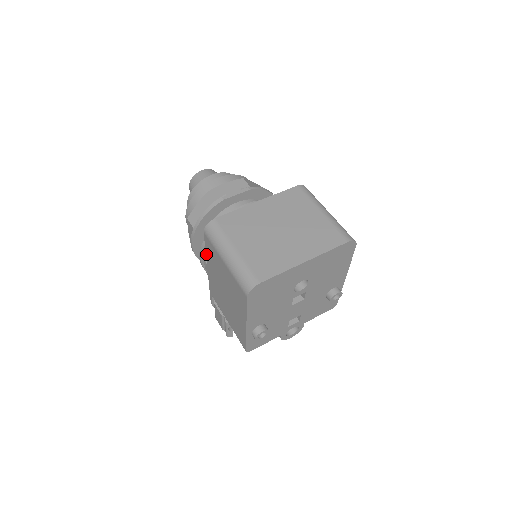
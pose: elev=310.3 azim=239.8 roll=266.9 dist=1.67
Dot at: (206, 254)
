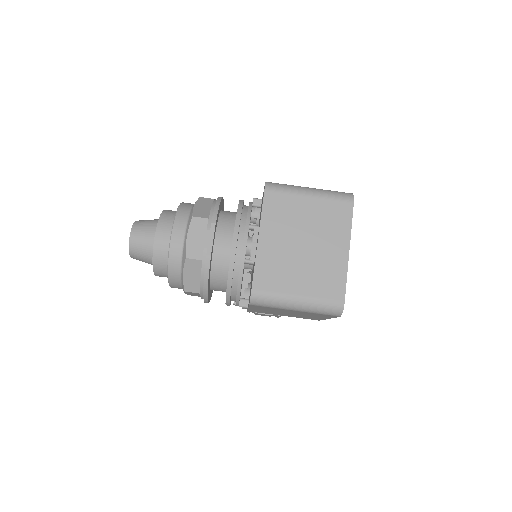
Dot at: occluded
